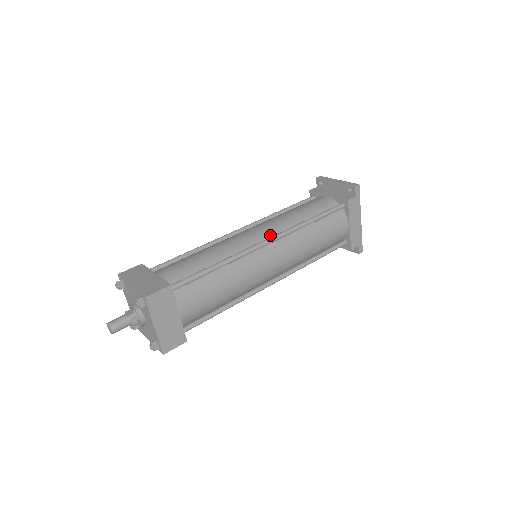
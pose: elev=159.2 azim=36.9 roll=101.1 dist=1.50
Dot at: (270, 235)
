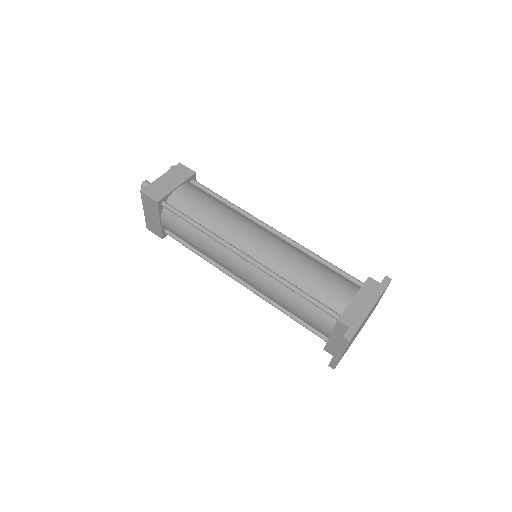
Dot at: occluded
